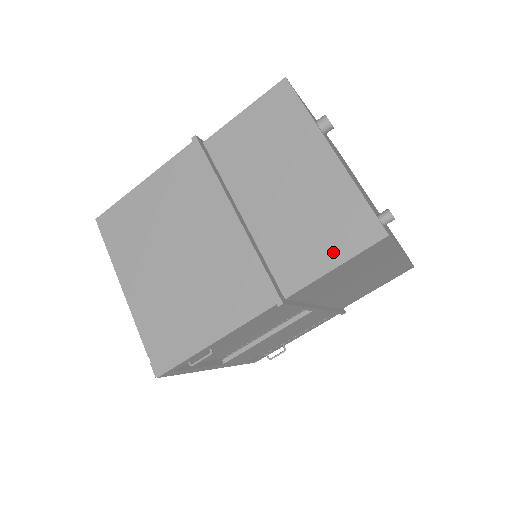
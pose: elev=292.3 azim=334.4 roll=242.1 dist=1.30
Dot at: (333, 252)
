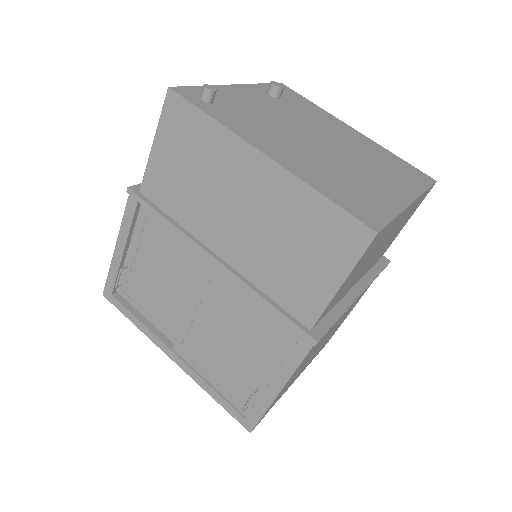
Dot at: occluded
